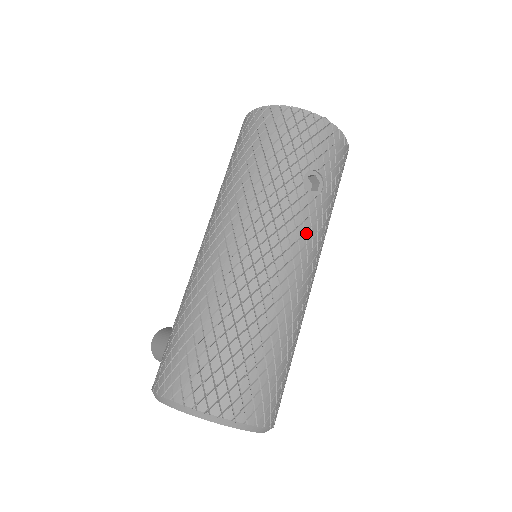
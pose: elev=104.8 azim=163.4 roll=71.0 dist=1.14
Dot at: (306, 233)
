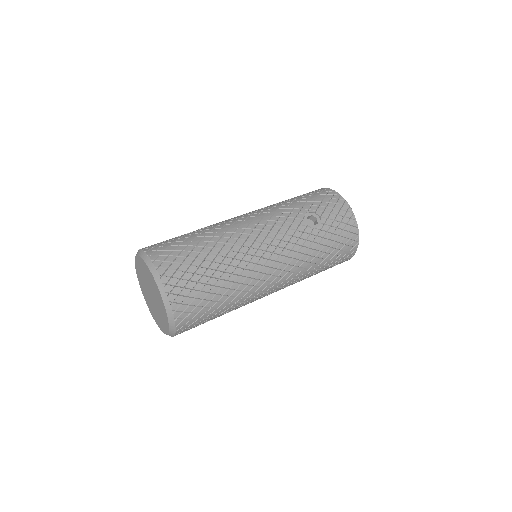
Dot at: (286, 235)
